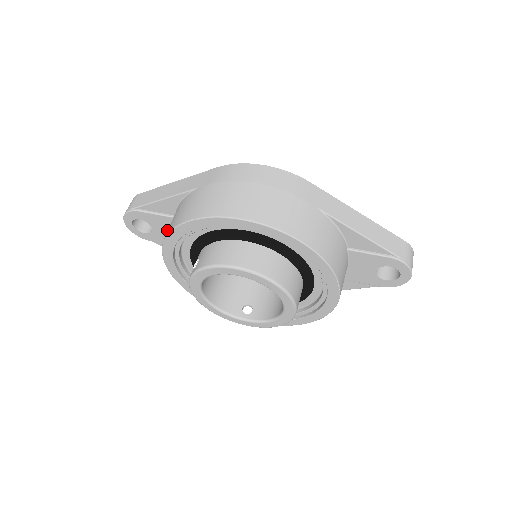
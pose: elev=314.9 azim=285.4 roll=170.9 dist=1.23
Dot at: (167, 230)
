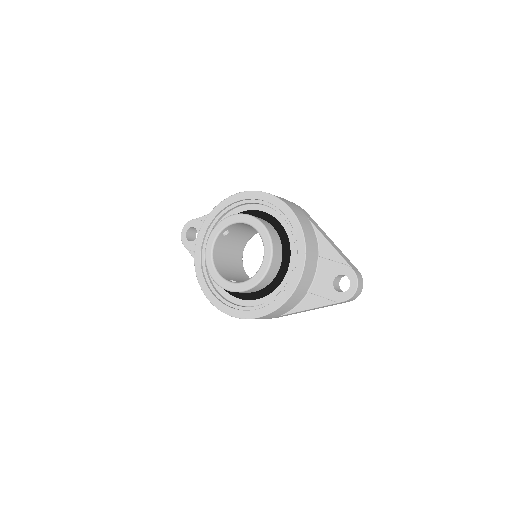
Dot at: occluded
